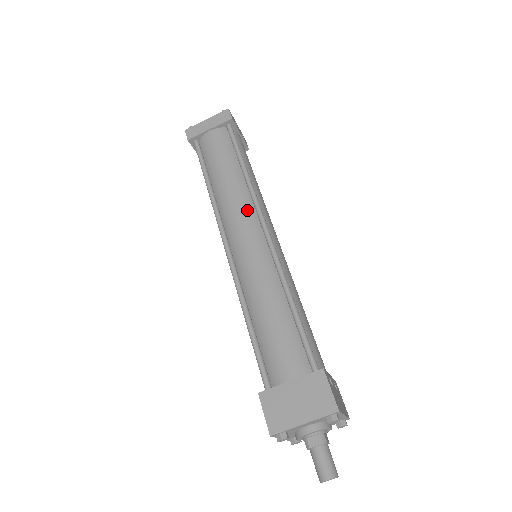
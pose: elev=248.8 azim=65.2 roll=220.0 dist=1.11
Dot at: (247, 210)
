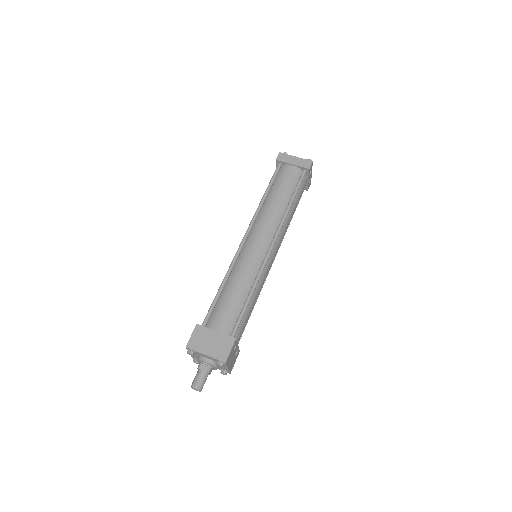
Dot at: (271, 229)
